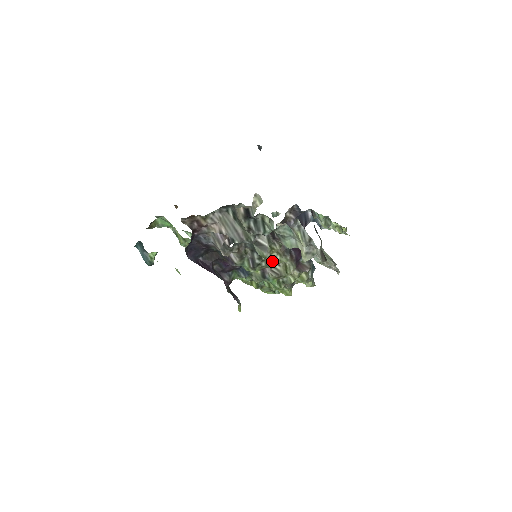
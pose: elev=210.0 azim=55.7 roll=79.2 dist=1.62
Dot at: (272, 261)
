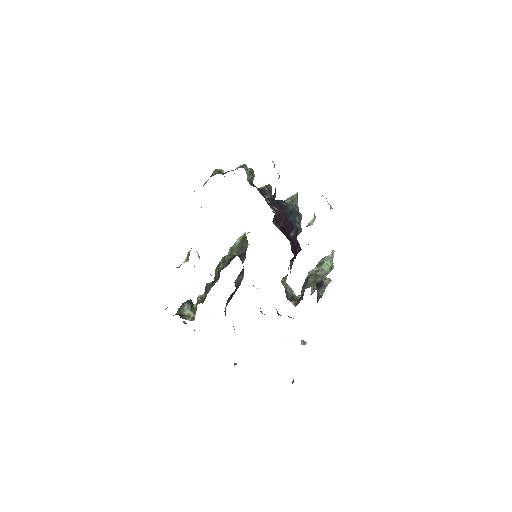
Dot at: occluded
